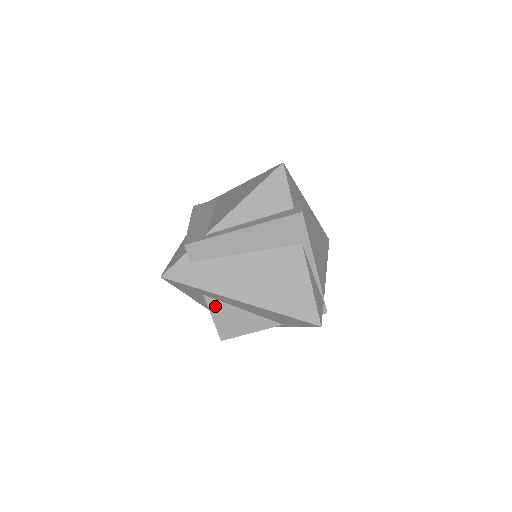
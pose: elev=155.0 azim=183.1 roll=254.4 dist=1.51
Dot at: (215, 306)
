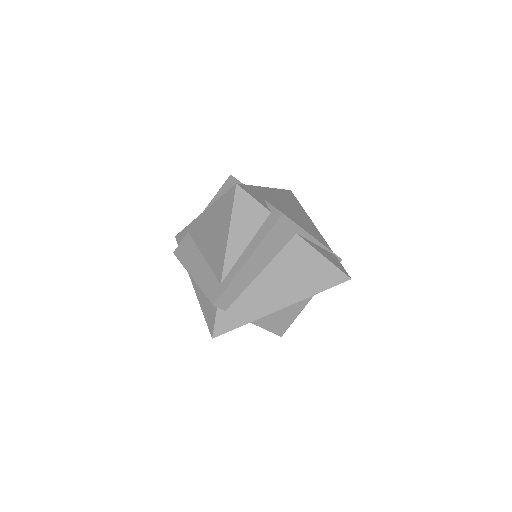
Dot at: (262, 321)
